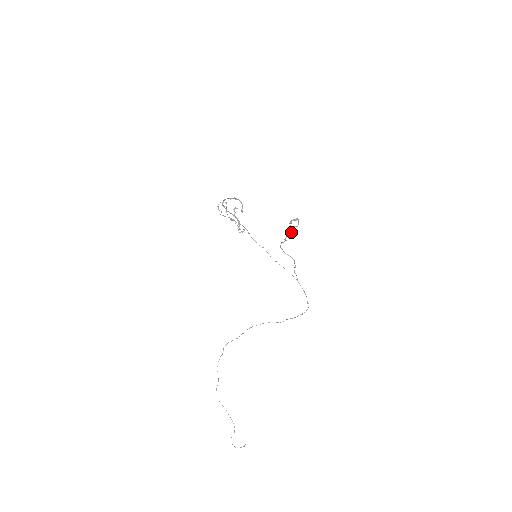
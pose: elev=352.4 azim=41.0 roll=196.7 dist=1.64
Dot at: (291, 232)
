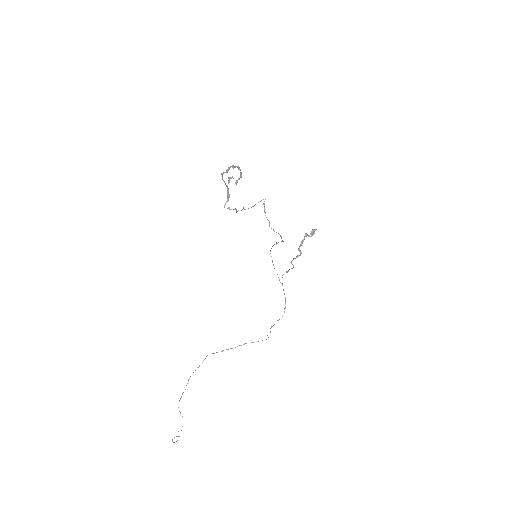
Dot at: occluded
